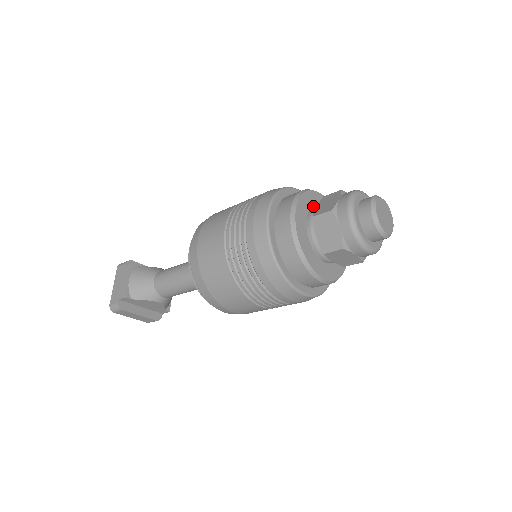
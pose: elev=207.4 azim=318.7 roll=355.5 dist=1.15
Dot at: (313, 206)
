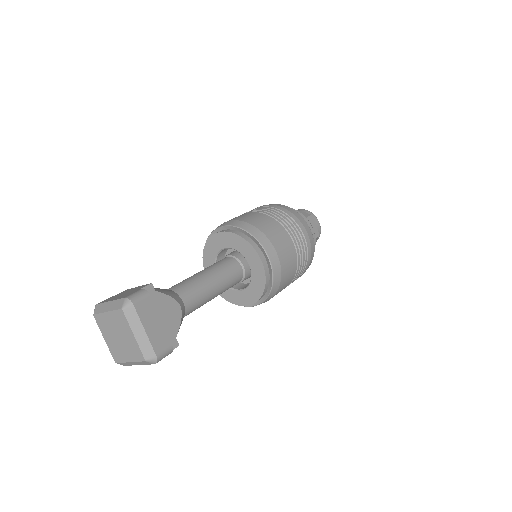
Dot at: occluded
